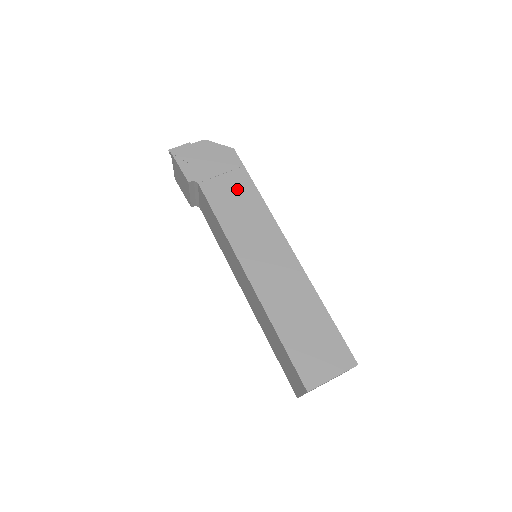
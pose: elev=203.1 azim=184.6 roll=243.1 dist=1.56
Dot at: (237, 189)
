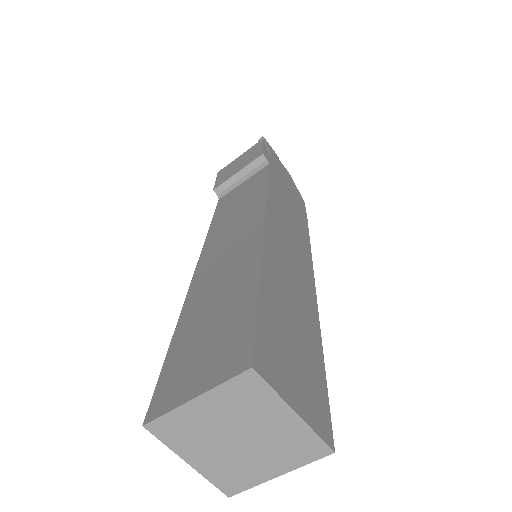
Dot at: (294, 206)
